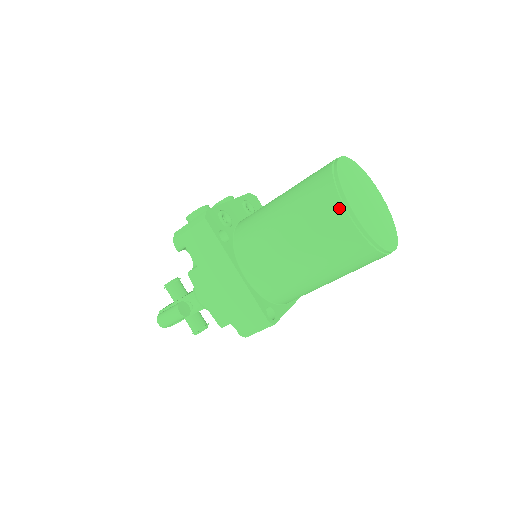
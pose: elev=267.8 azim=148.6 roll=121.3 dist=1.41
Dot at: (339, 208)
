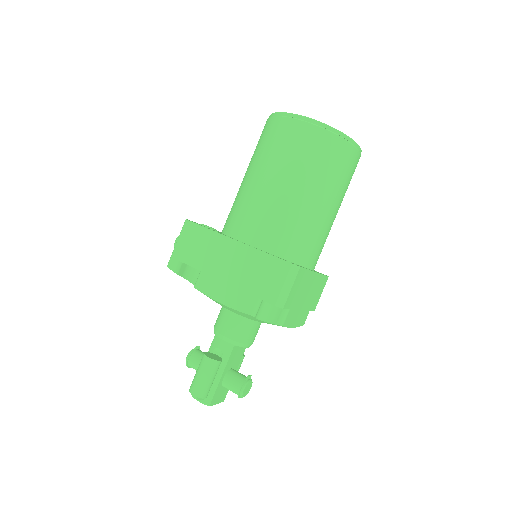
Dot at: (285, 121)
